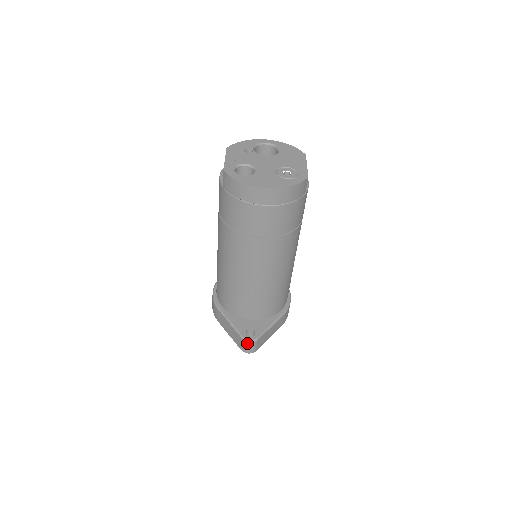
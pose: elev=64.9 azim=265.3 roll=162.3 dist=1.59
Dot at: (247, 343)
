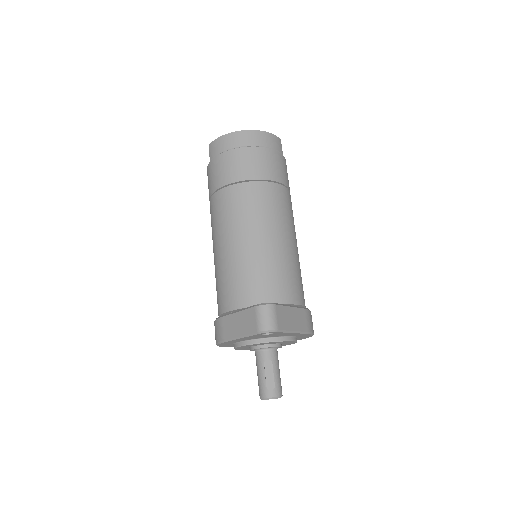
Dot at: (262, 308)
